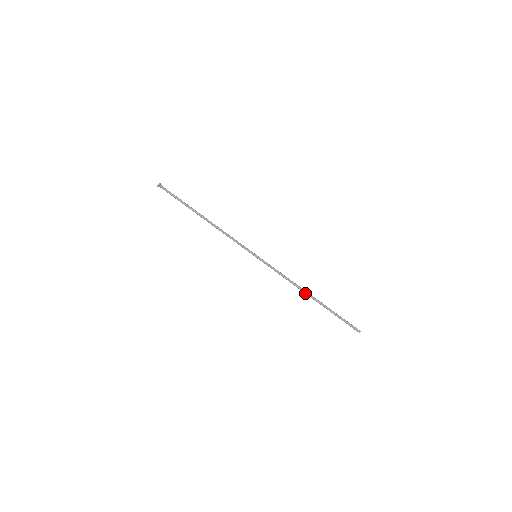
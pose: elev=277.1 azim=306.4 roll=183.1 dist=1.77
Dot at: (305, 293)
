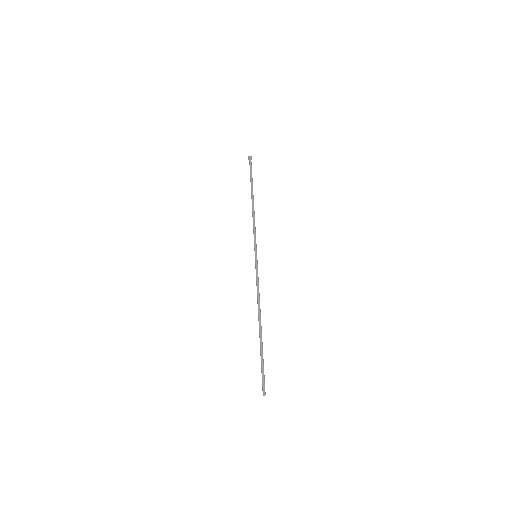
Dot at: (259, 316)
